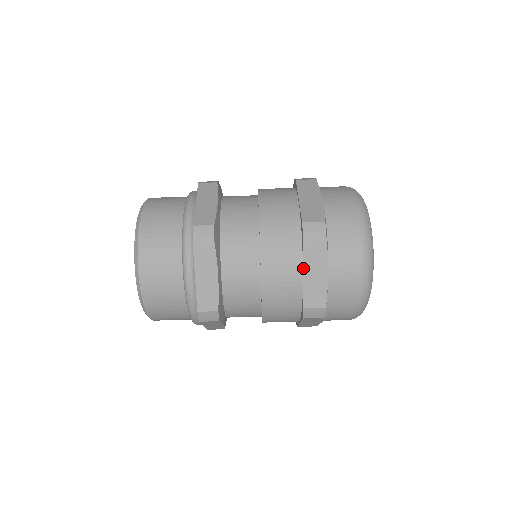
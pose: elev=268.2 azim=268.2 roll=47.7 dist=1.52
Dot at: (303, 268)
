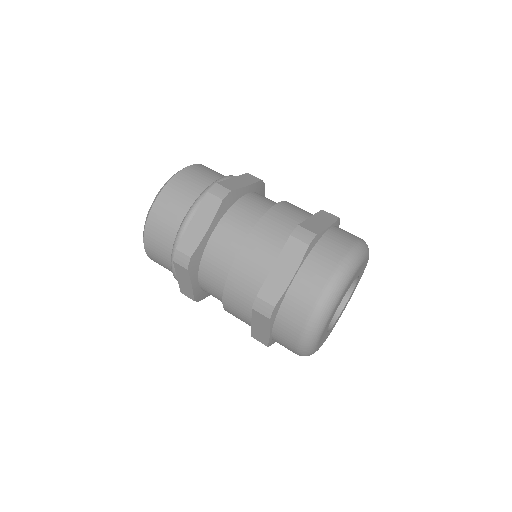
Dot at: (313, 215)
